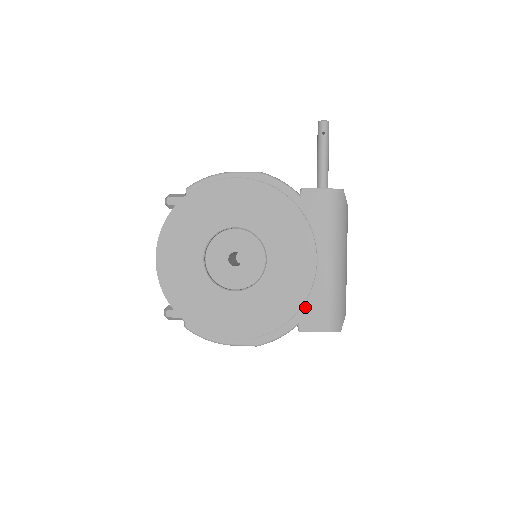
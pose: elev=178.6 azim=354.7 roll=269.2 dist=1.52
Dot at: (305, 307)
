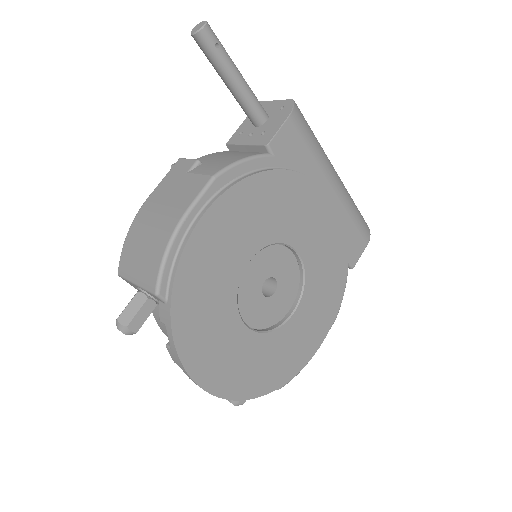
Dot at: occluded
